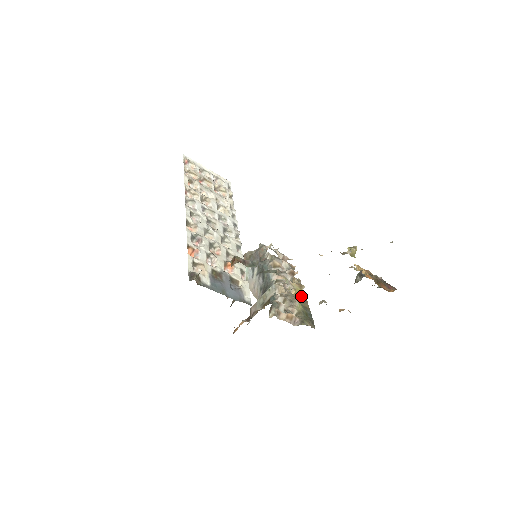
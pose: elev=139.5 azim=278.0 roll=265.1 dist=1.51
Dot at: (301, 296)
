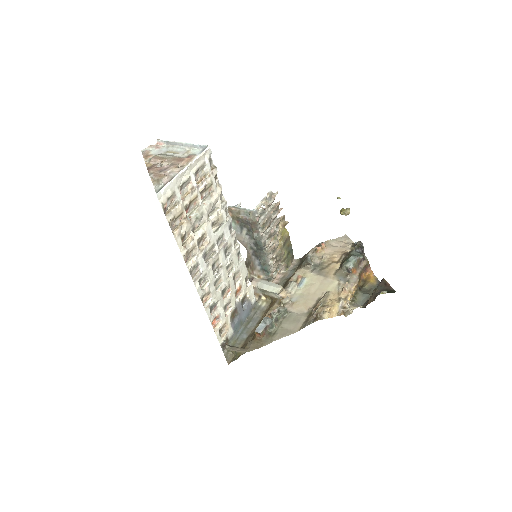
Dot at: (285, 236)
